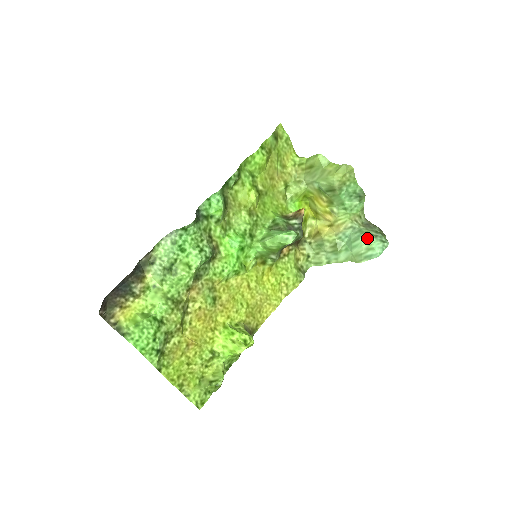
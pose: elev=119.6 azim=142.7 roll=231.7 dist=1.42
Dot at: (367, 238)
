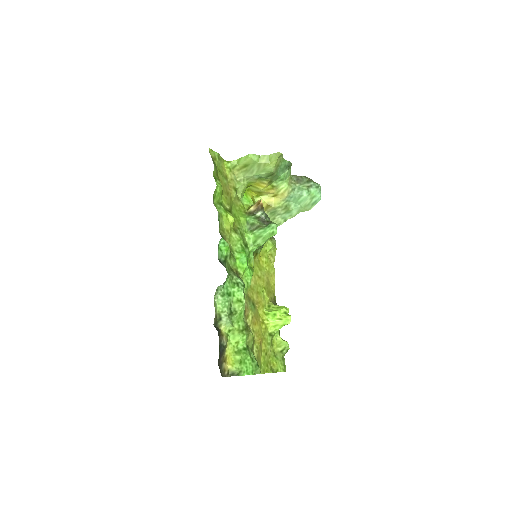
Dot at: (308, 192)
